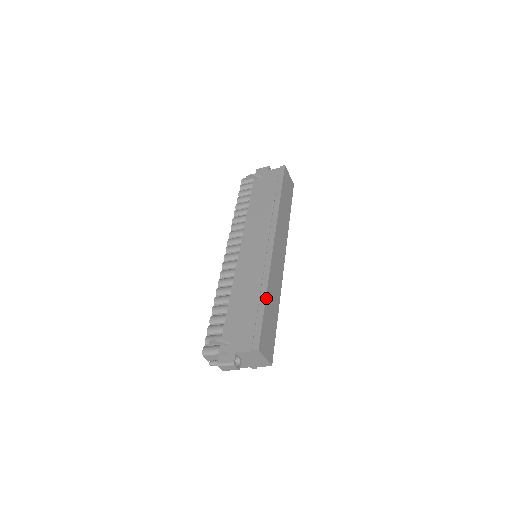
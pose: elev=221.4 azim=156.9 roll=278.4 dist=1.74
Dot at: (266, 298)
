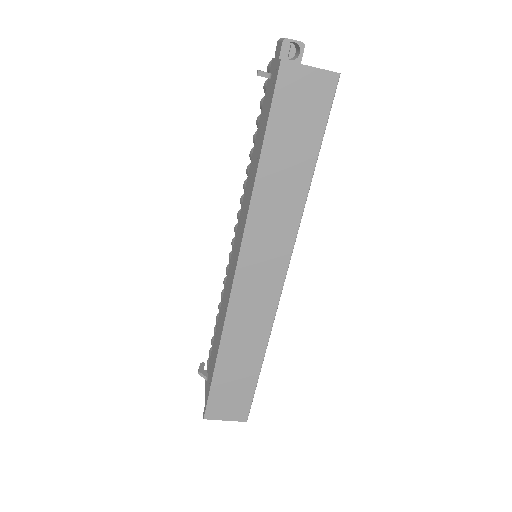
Dot at: (217, 360)
